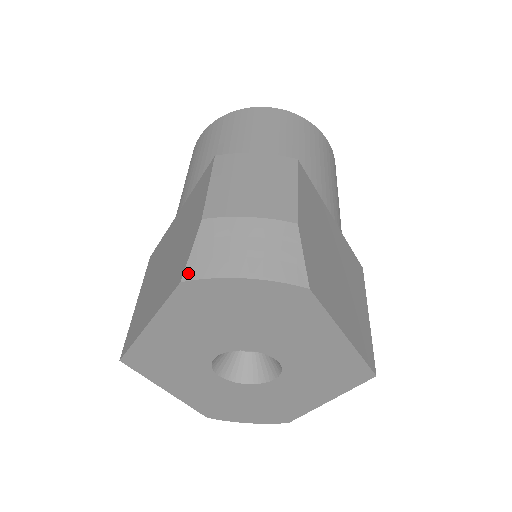
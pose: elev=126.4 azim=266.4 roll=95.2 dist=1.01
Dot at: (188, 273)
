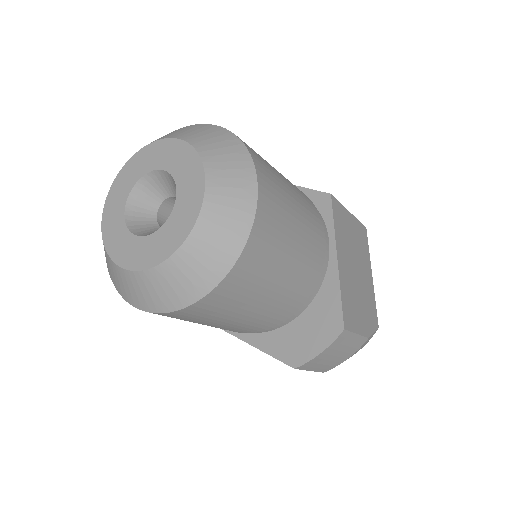
Dot at: occluded
